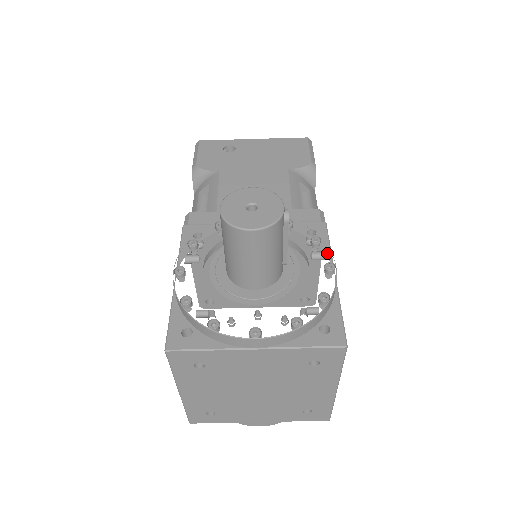
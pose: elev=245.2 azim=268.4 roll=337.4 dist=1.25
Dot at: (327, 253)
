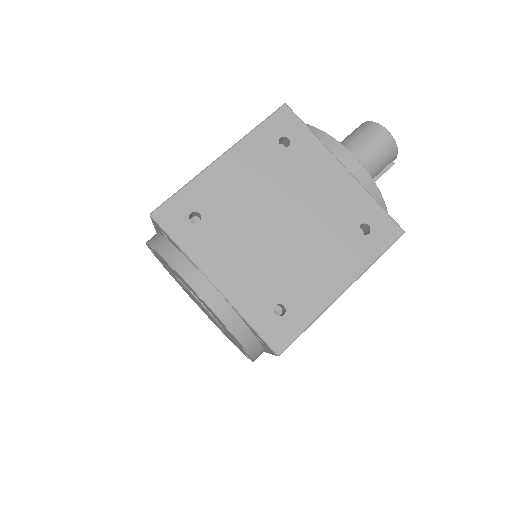
Dot at: occluded
